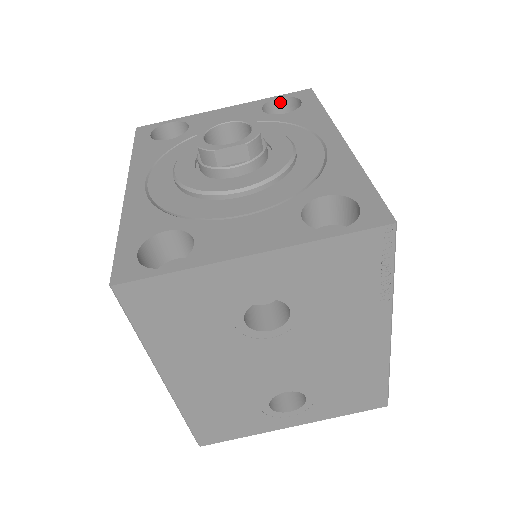
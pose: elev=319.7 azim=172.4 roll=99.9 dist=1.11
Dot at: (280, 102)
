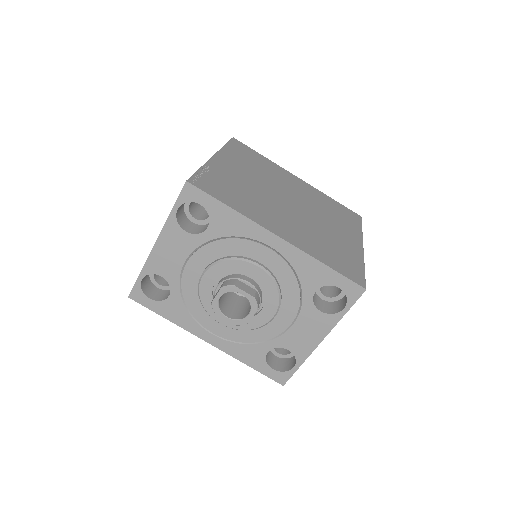
Dot at: (179, 207)
